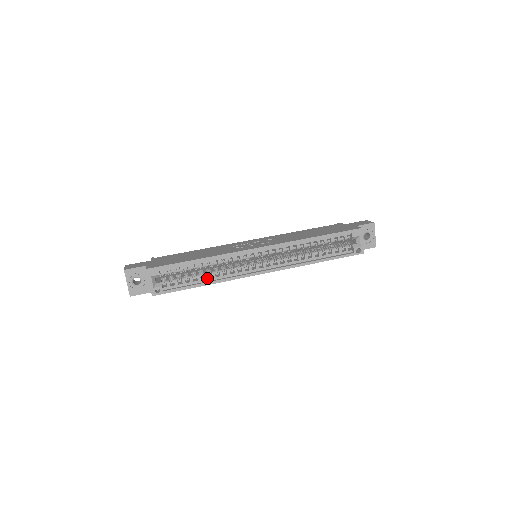
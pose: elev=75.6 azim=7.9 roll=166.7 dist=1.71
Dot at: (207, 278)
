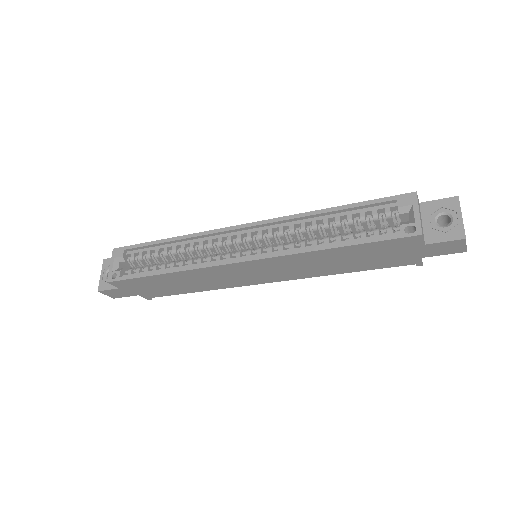
Dot at: (172, 266)
